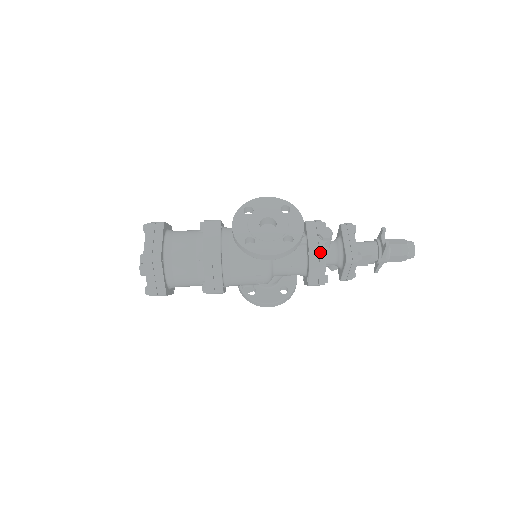
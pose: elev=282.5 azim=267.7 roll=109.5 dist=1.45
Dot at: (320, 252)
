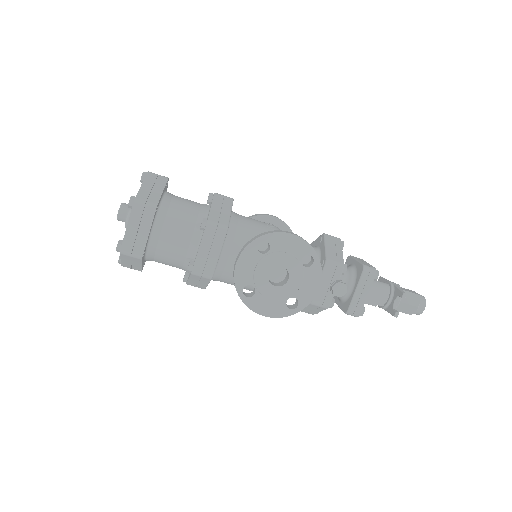
Dot at: (322, 306)
